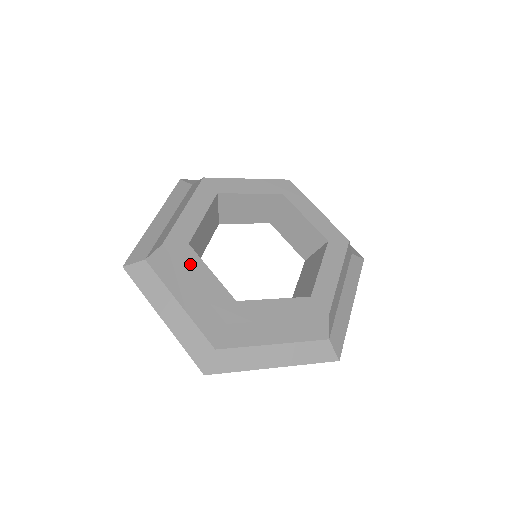
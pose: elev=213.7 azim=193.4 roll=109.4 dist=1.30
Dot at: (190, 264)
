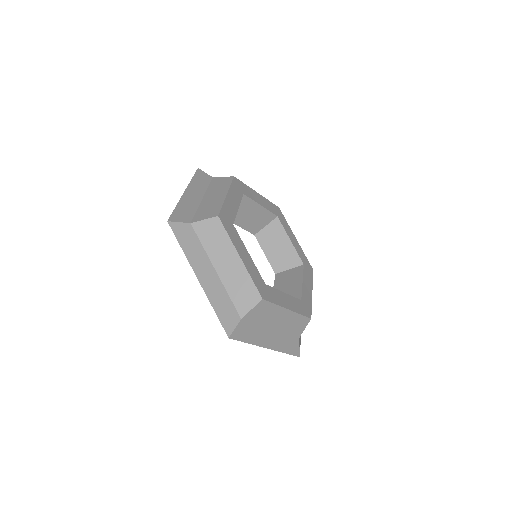
Dot at: (237, 241)
